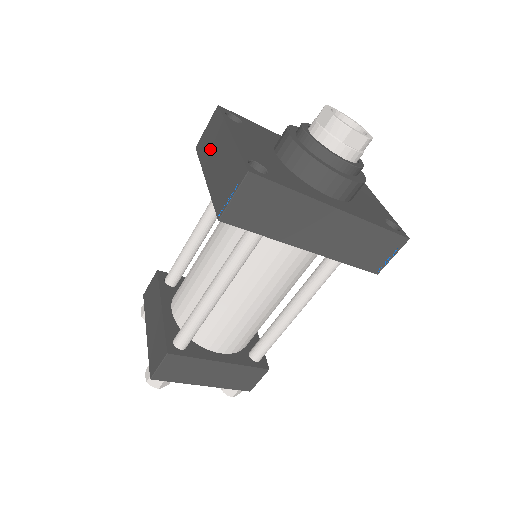
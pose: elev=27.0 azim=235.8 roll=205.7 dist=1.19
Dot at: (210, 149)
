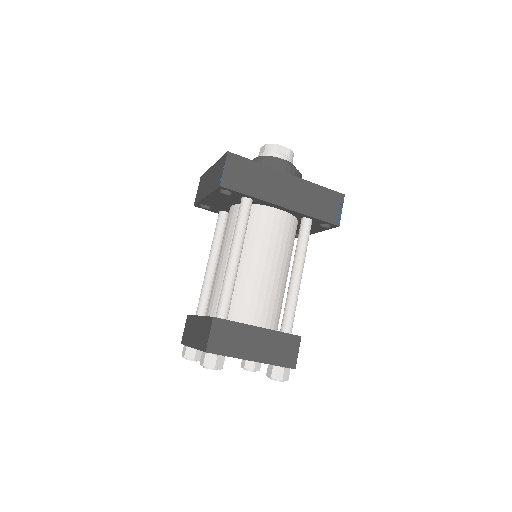
Dot at: (203, 188)
